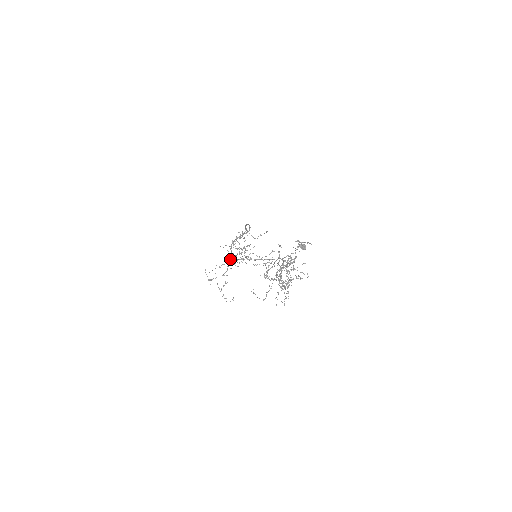
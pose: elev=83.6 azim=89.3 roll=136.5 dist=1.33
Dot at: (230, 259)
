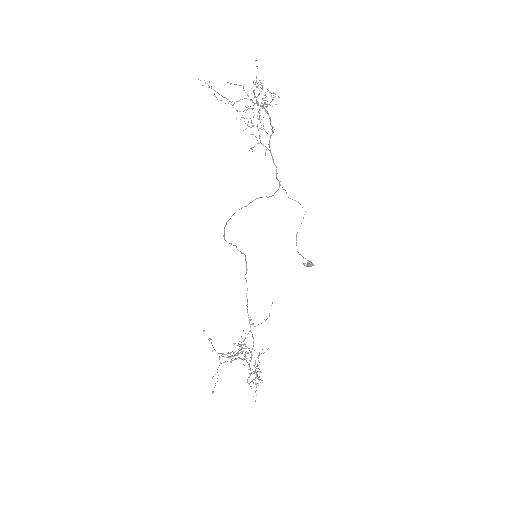
Dot at: occluded
